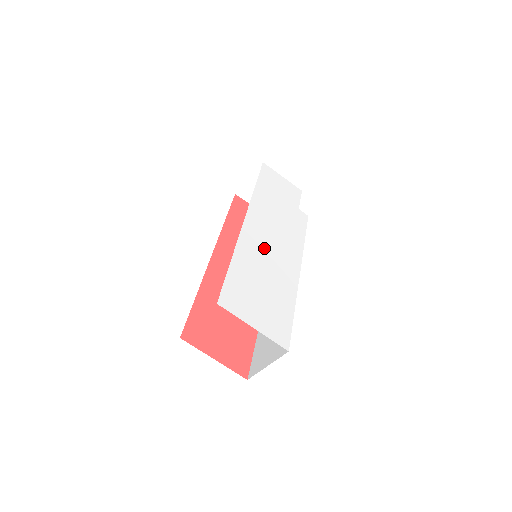
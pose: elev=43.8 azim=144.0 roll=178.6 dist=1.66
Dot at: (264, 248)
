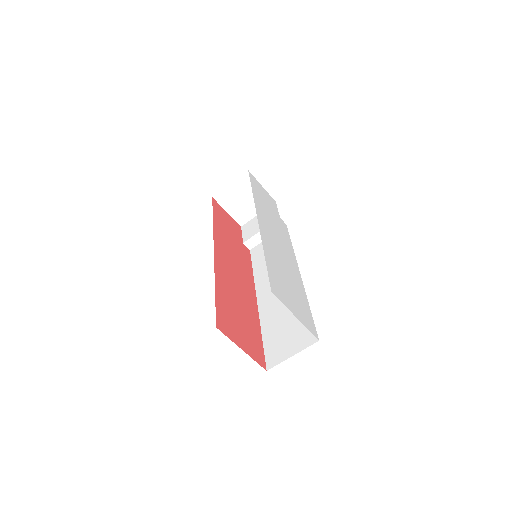
Dot at: (276, 248)
